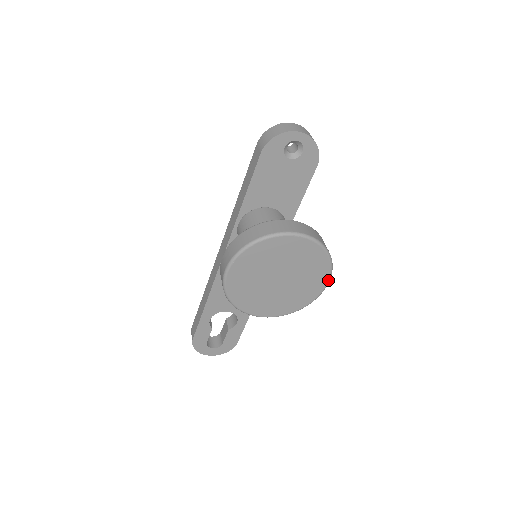
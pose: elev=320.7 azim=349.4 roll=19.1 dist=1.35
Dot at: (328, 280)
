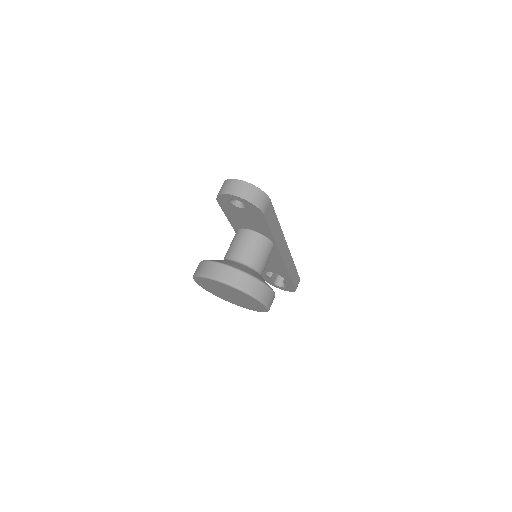
Dot at: (264, 306)
